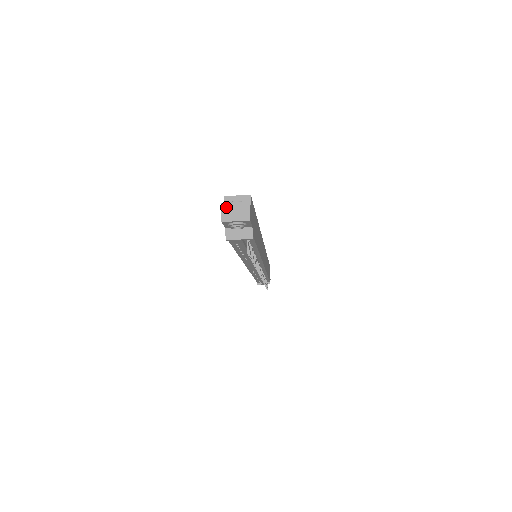
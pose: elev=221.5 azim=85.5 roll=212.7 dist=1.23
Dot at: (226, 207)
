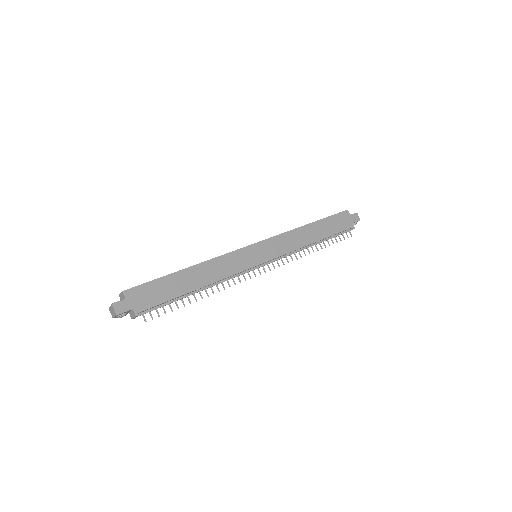
Dot at: (110, 310)
